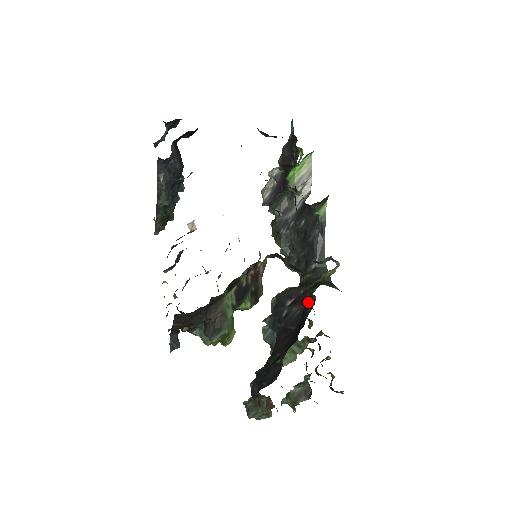
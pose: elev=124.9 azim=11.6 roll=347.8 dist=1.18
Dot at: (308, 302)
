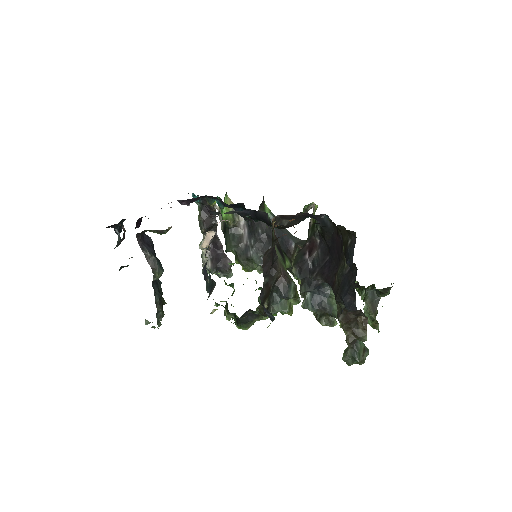
Dot at: (323, 225)
